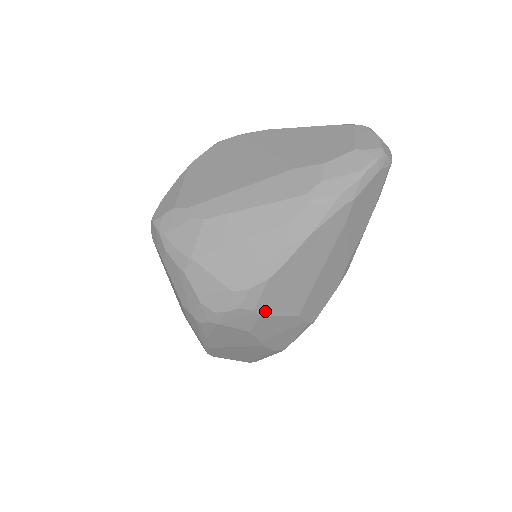
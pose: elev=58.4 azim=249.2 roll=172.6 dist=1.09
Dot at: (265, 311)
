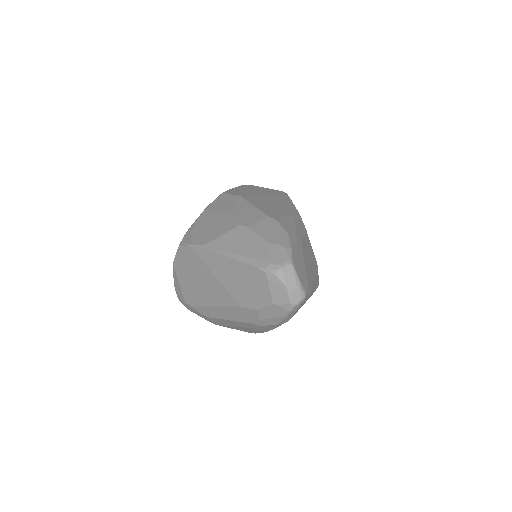
Dot at: occluded
